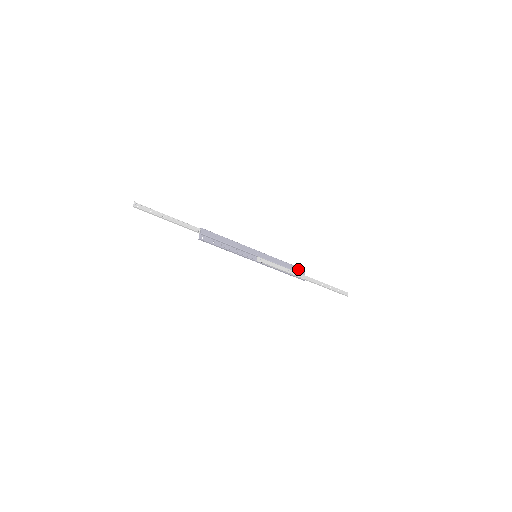
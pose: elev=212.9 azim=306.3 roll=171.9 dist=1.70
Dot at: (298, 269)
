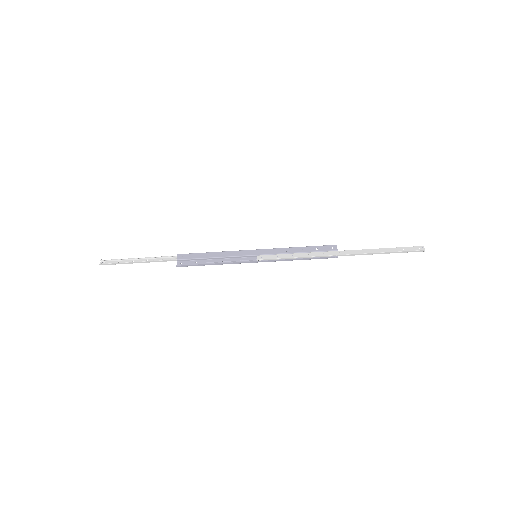
Dot at: (324, 248)
